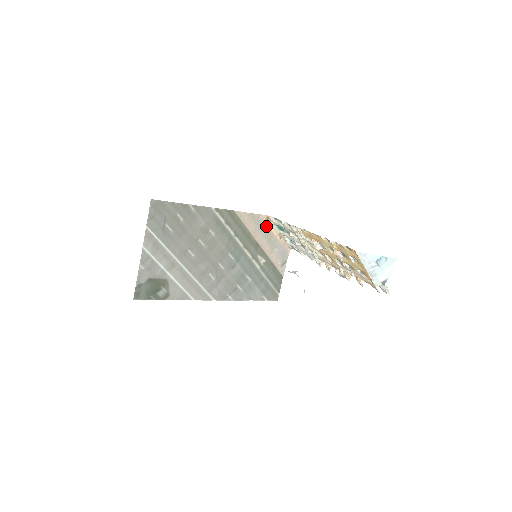
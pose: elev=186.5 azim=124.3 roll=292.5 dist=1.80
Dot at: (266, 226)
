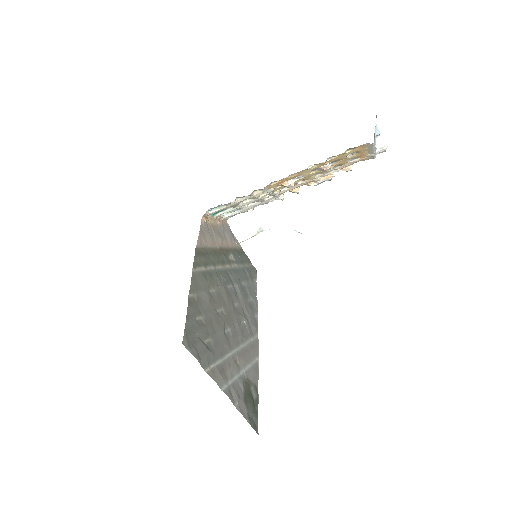
Dot at: (209, 226)
